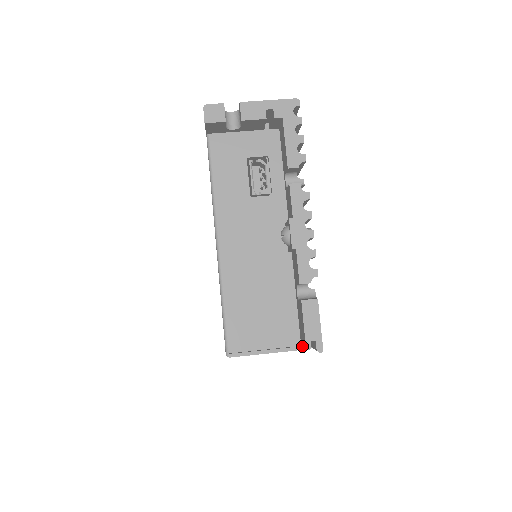
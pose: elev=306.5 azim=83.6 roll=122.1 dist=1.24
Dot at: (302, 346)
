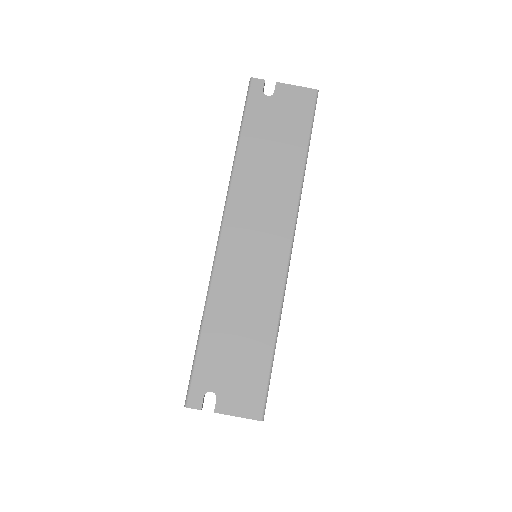
Dot at: occluded
